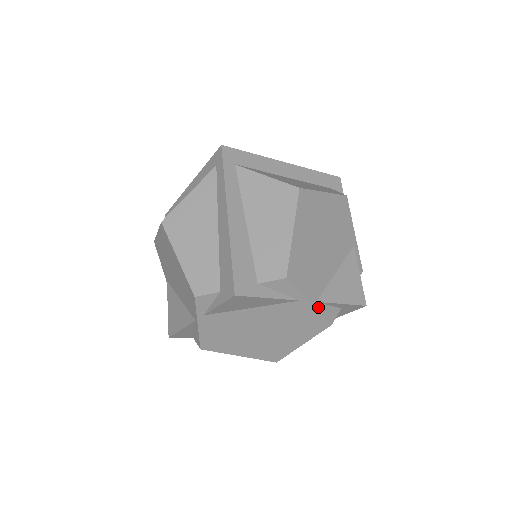
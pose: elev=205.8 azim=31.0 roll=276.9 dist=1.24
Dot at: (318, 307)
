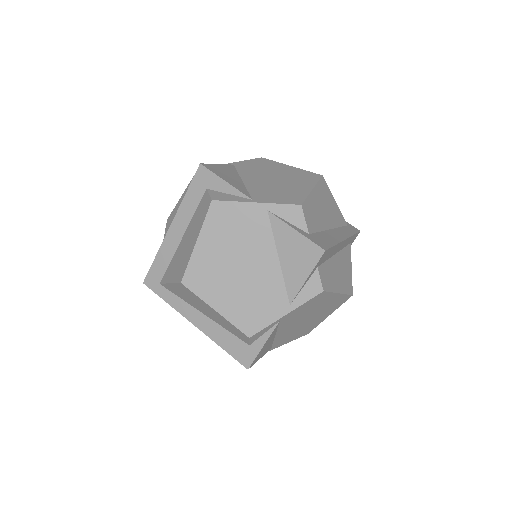
Dot at: (296, 305)
